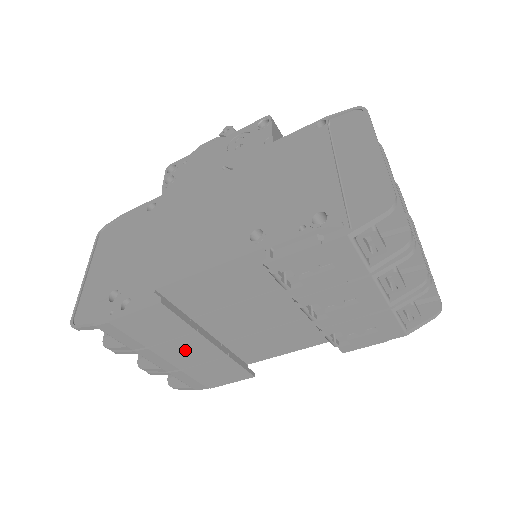
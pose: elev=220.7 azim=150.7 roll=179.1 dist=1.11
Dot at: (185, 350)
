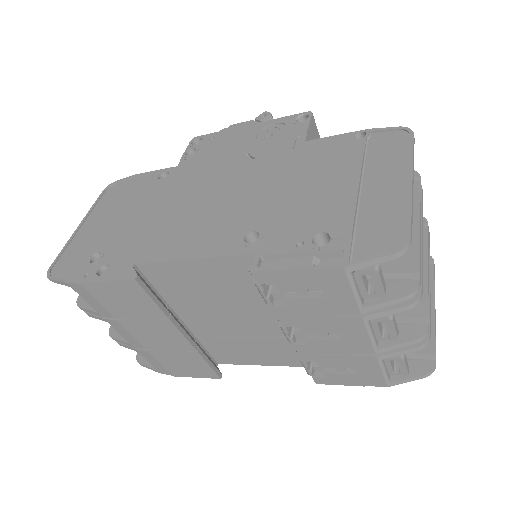
Dot at: (154, 333)
